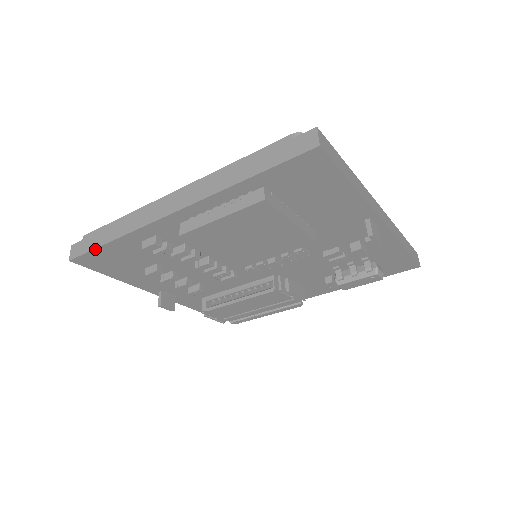
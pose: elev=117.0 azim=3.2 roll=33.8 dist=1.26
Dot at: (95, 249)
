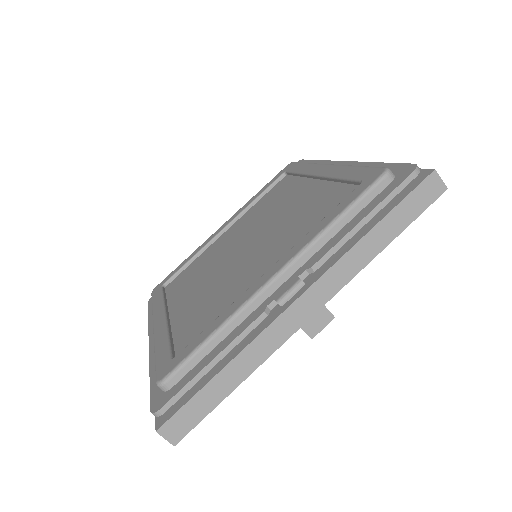
Dot at: occluded
